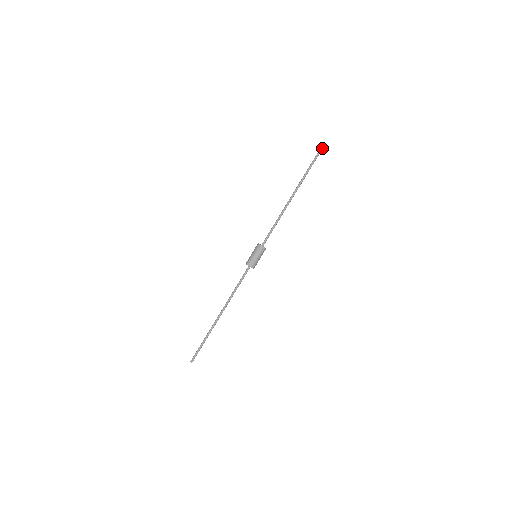
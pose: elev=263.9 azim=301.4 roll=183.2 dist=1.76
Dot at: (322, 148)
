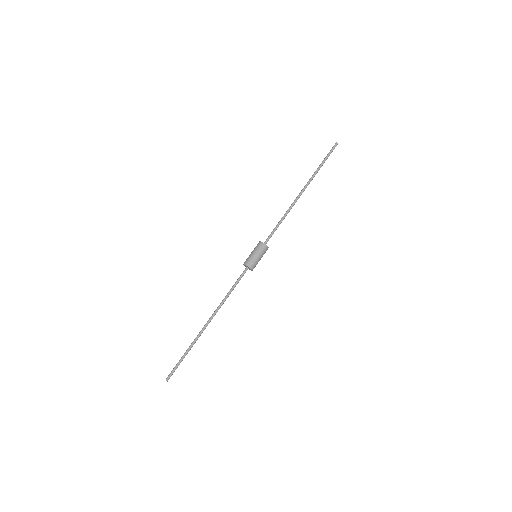
Dot at: (337, 143)
